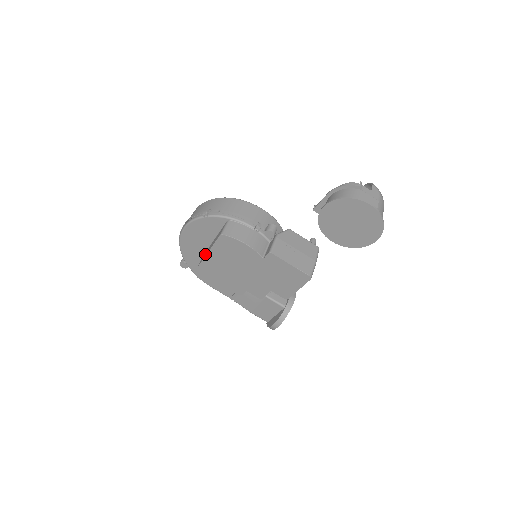
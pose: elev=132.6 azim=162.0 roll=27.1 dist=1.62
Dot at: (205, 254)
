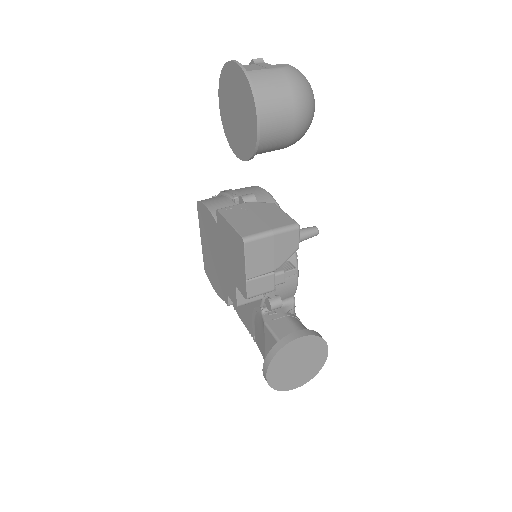
Dot at: occluded
